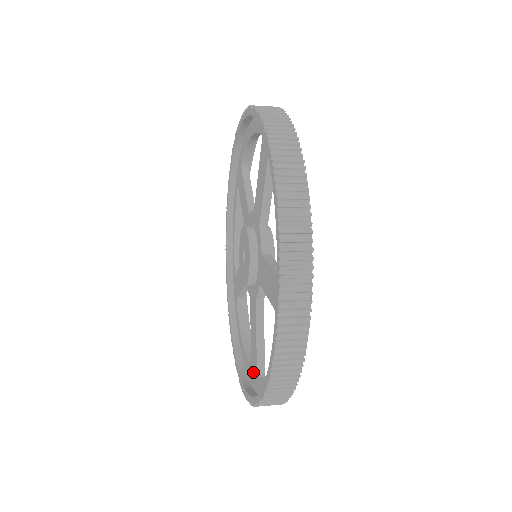
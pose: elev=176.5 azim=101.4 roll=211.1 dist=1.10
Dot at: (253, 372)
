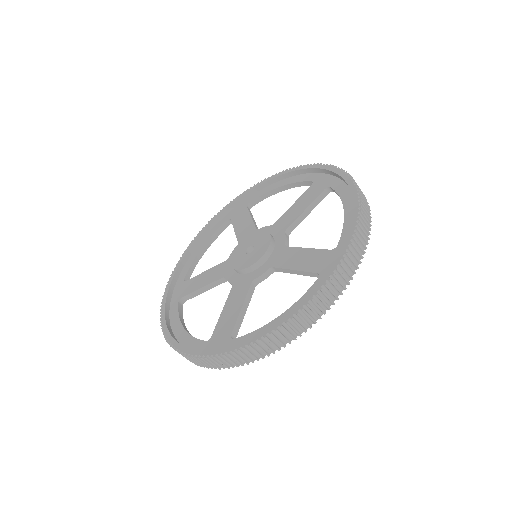
Dot at: (325, 264)
